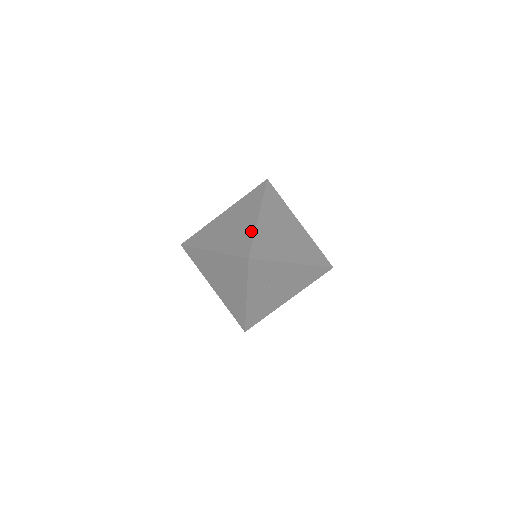
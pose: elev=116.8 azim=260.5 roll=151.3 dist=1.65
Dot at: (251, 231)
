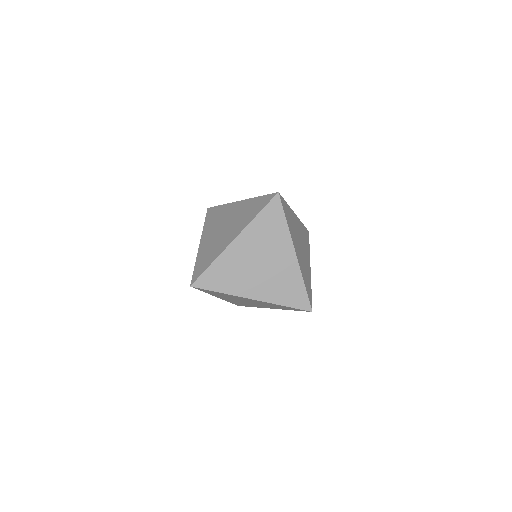
Dot at: (250, 201)
